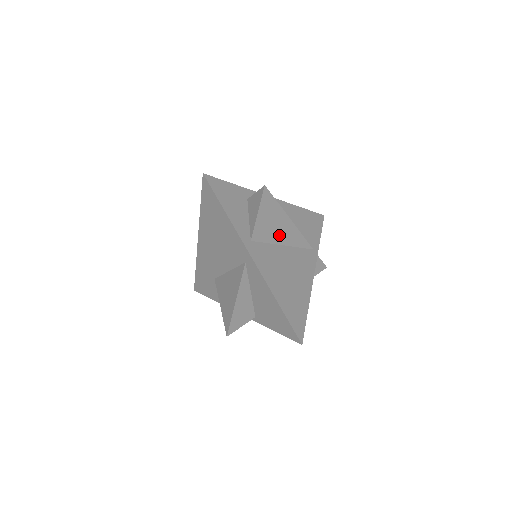
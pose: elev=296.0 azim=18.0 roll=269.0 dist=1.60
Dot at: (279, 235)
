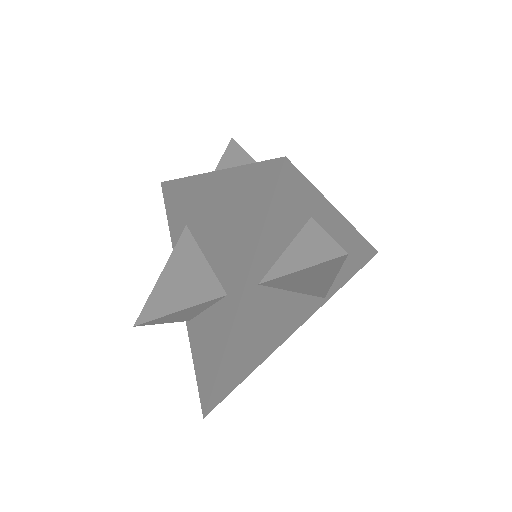
Dot at: (302, 286)
